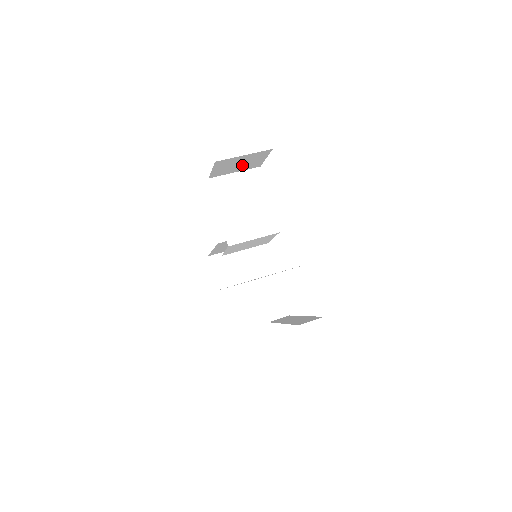
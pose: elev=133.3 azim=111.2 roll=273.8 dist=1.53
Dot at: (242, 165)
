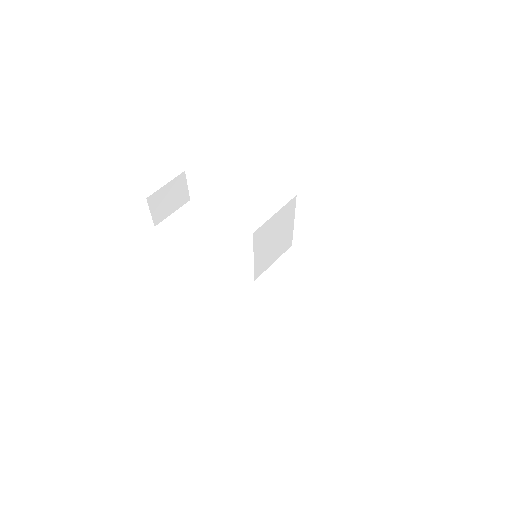
Dot at: occluded
